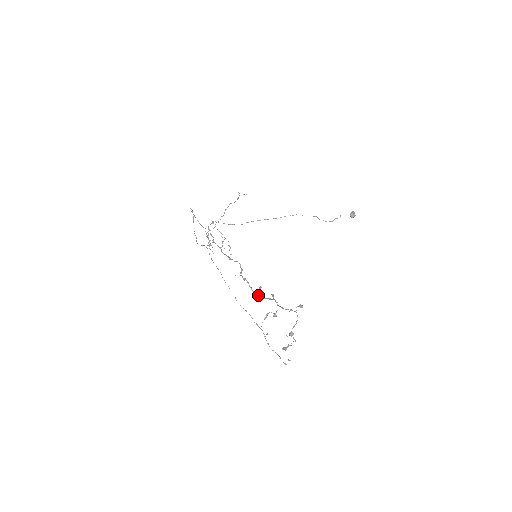
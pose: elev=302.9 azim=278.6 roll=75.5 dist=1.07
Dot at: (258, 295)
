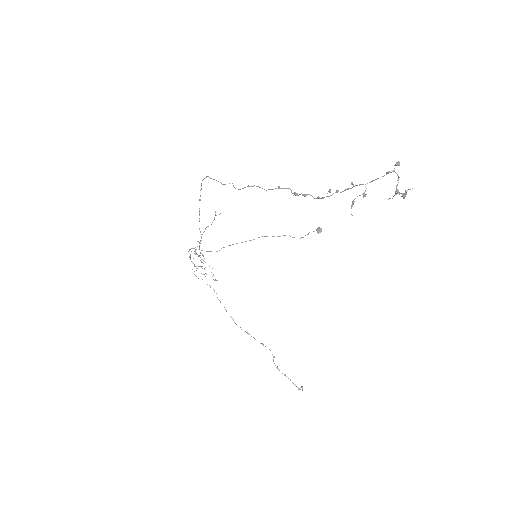
Dot at: (332, 194)
